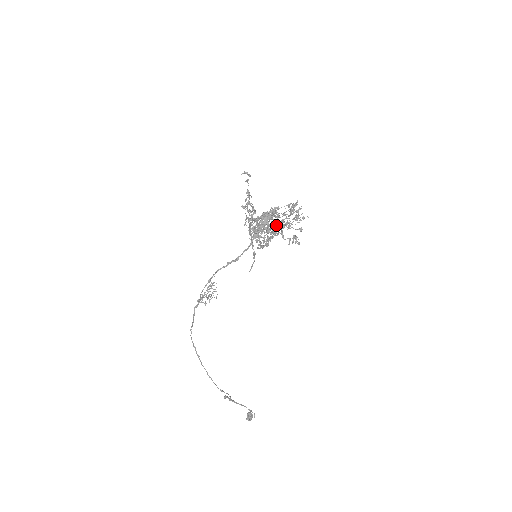
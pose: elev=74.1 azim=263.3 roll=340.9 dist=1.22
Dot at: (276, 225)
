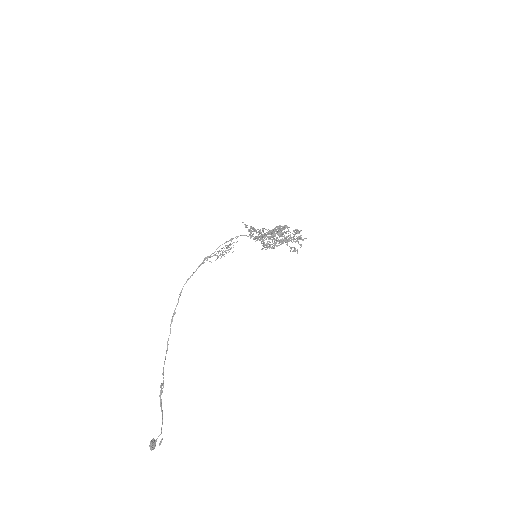
Dot at: occluded
